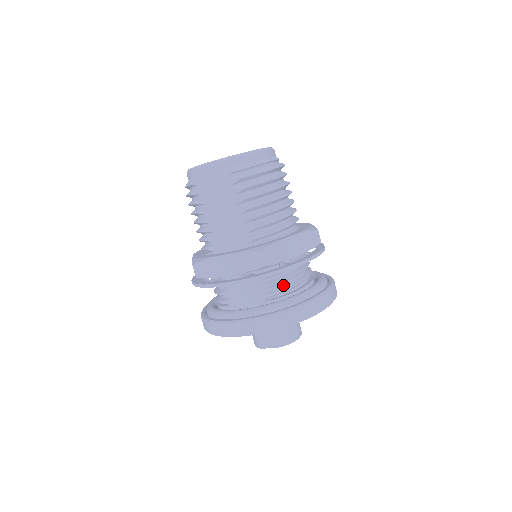
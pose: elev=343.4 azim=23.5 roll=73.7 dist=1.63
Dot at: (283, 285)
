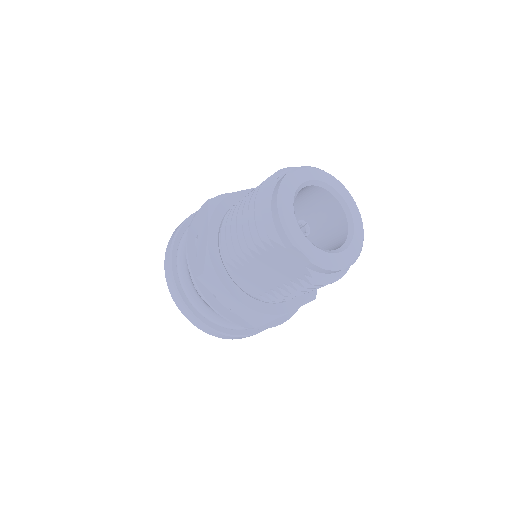
Dot at: occluded
